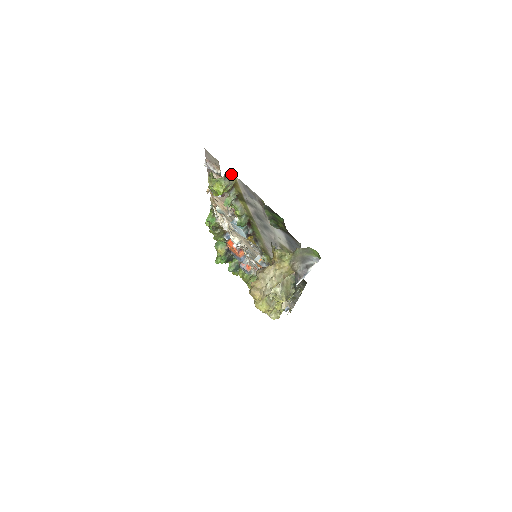
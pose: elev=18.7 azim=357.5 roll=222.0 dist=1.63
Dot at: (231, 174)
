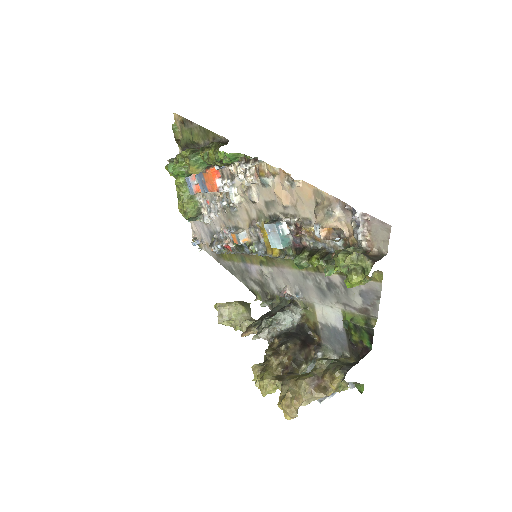
Dot at: (381, 275)
